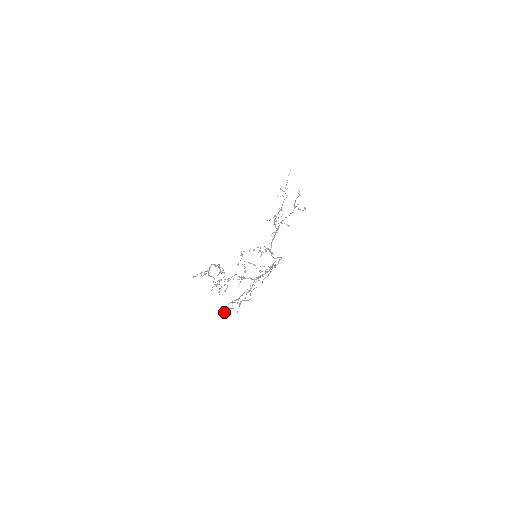
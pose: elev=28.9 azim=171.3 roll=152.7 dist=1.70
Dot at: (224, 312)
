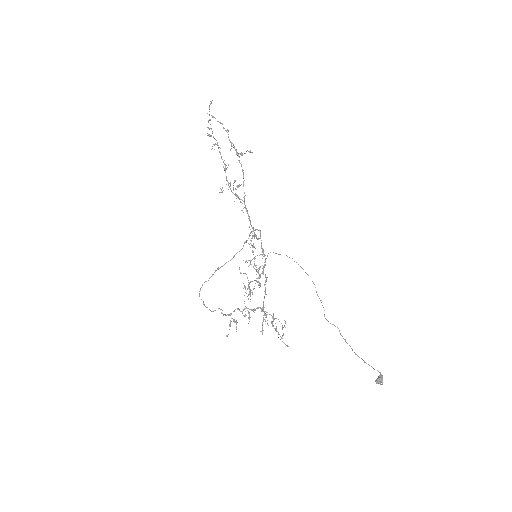
Dot at: (380, 382)
